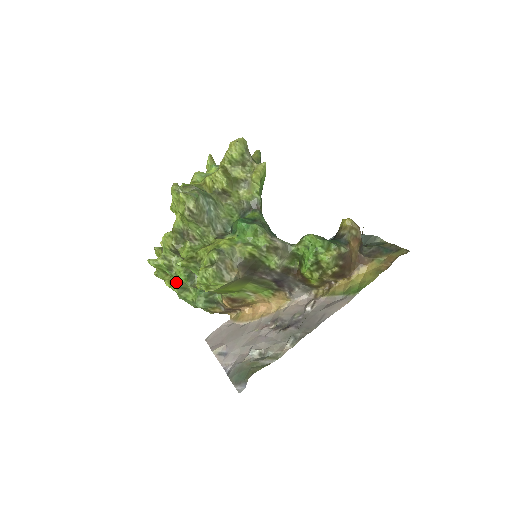
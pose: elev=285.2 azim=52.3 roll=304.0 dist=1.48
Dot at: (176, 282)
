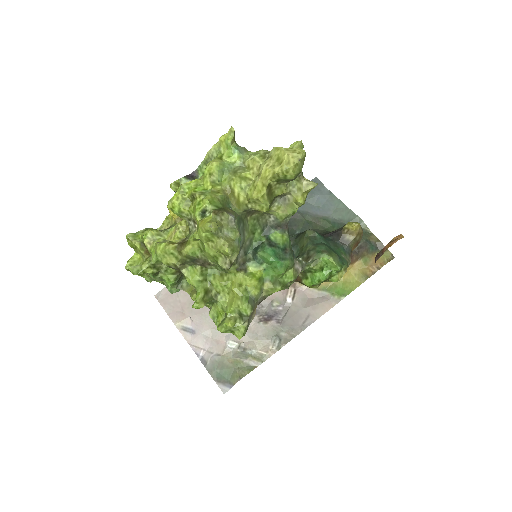
Dot at: occluded
